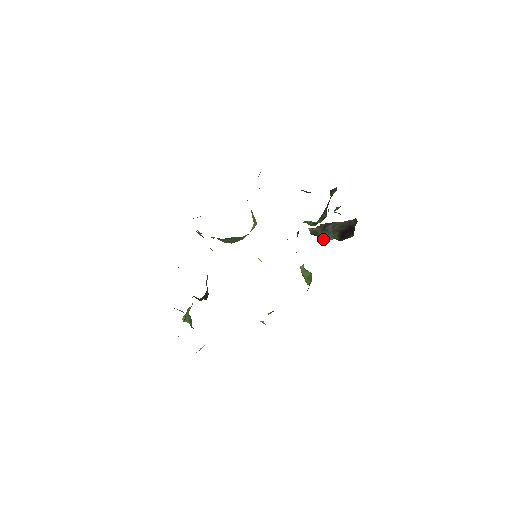
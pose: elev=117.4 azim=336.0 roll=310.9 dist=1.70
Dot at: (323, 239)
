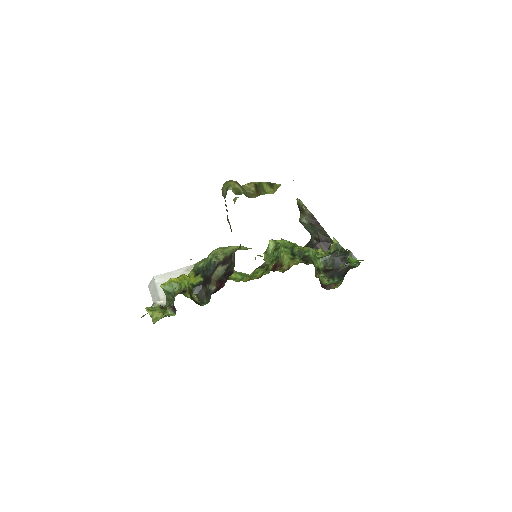
Dot at: (303, 224)
